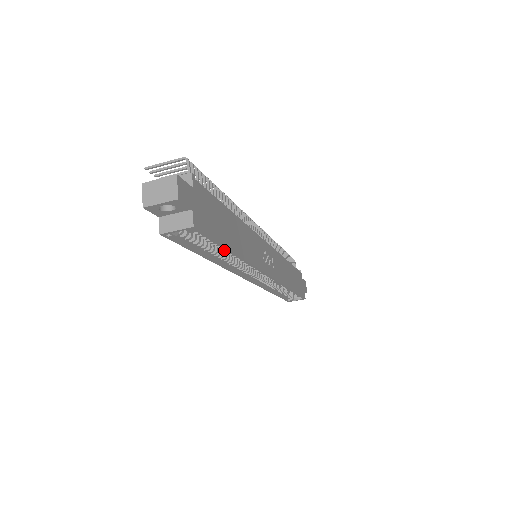
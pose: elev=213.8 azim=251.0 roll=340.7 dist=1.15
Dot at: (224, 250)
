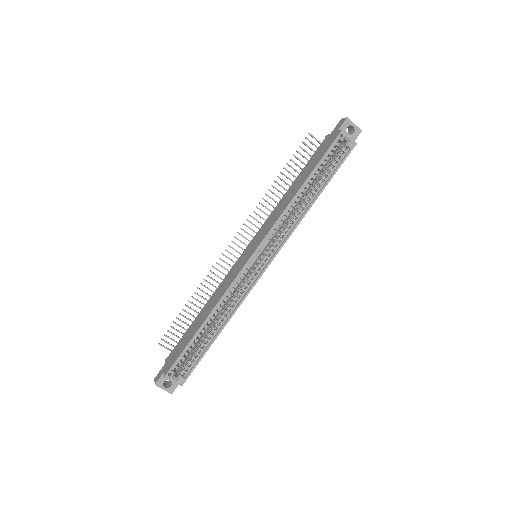
Dot at: (313, 191)
